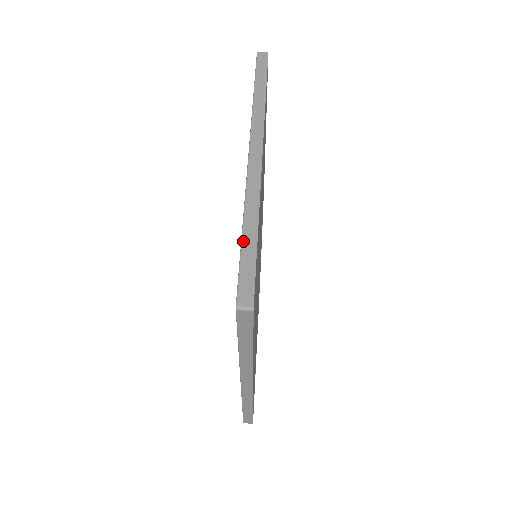
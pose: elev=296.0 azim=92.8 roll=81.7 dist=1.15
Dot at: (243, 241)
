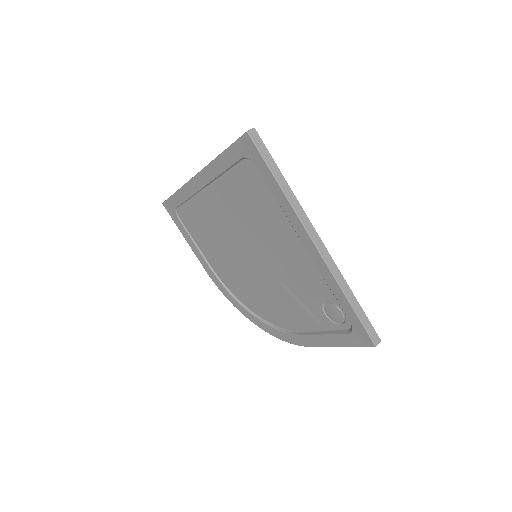
Dot at: (226, 149)
